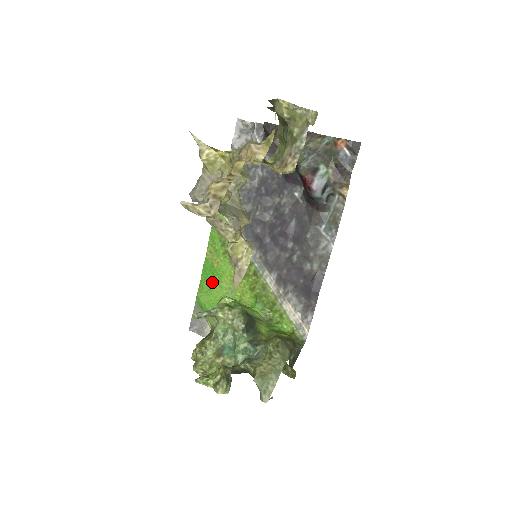
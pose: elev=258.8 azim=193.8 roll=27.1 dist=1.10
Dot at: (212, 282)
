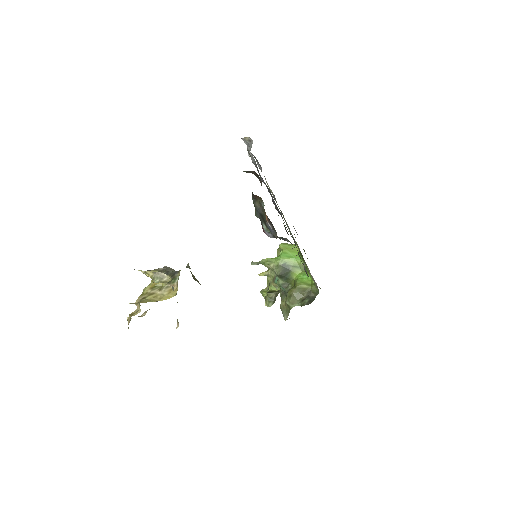
Dot at: occluded
